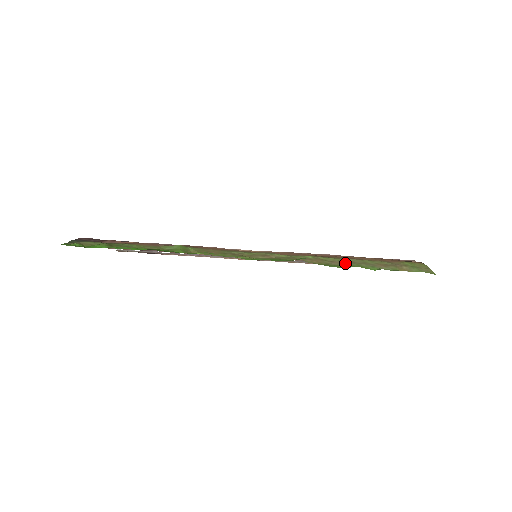
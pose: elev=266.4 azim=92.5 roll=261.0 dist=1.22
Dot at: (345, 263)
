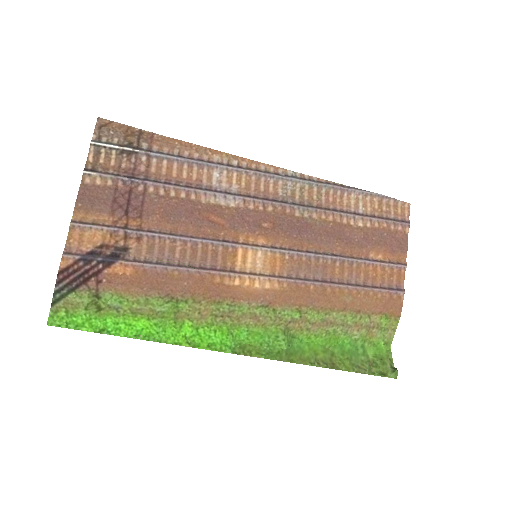
Dot at: (324, 327)
